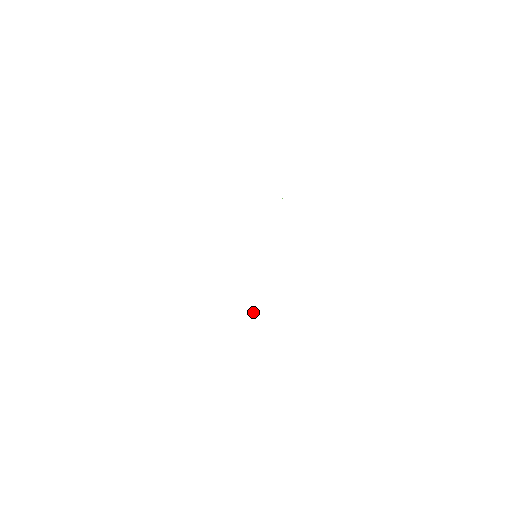
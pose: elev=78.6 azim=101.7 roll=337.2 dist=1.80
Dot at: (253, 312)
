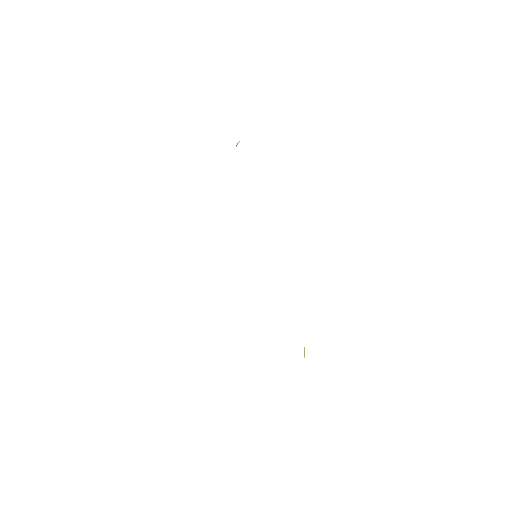
Dot at: occluded
